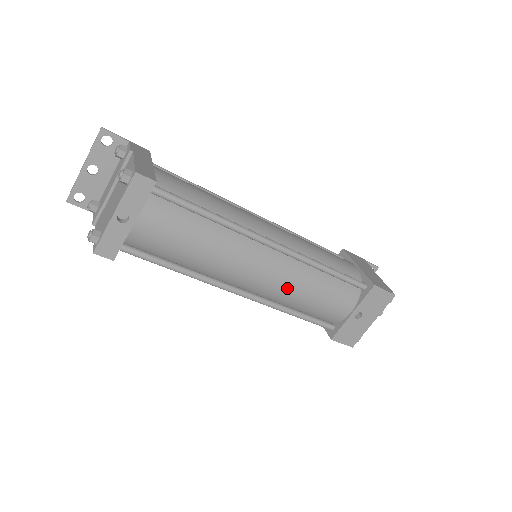
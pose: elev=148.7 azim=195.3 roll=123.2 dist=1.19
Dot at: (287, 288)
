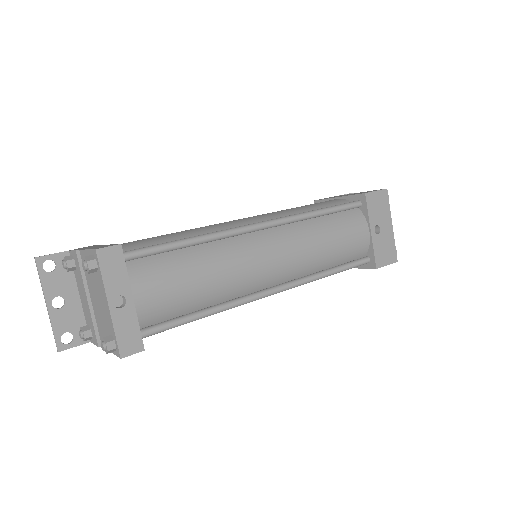
Dot at: (305, 253)
